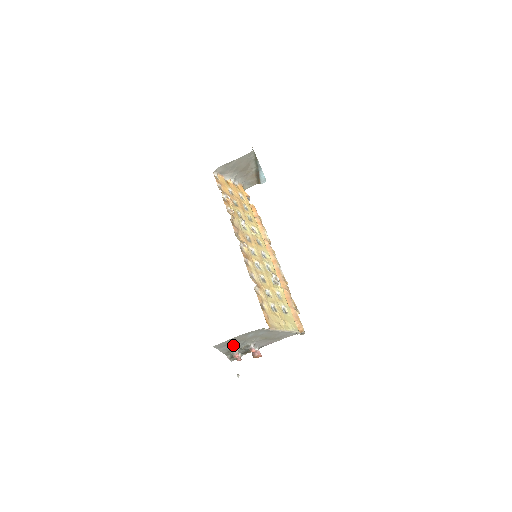
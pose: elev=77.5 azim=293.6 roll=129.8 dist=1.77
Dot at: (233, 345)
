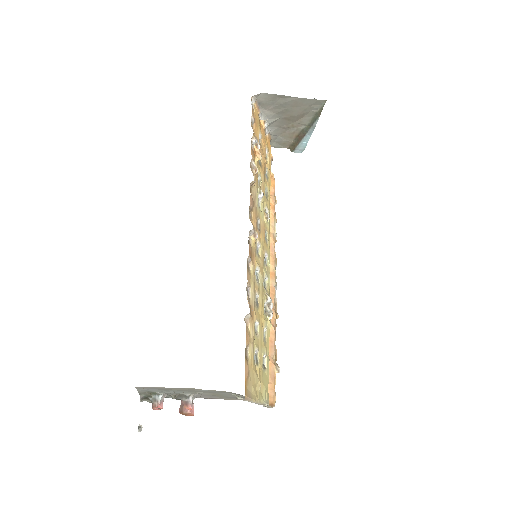
Dot at: (165, 390)
